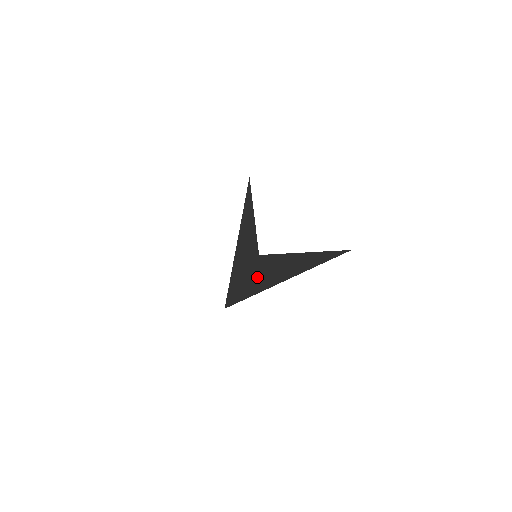
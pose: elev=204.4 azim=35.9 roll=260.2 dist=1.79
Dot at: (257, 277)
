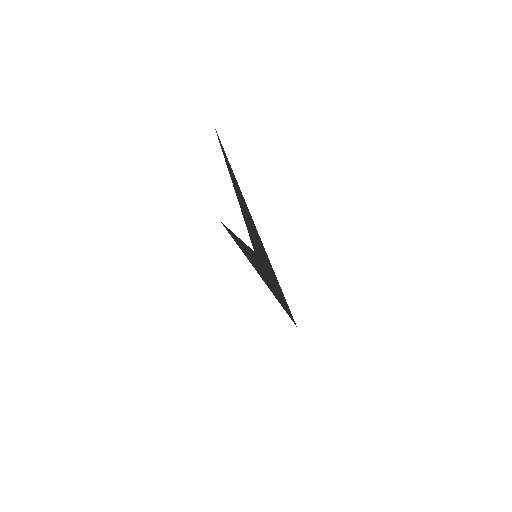
Dot at: (266, 267)
